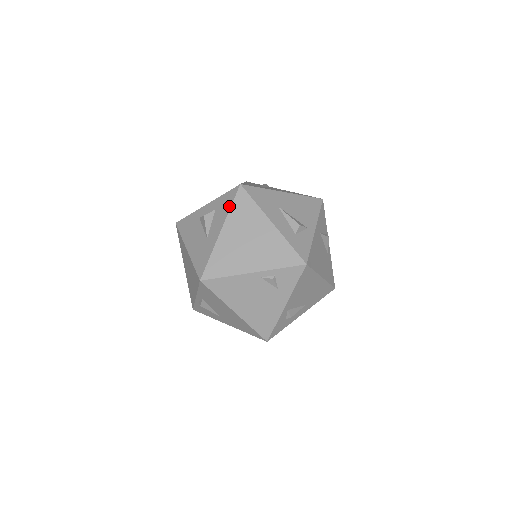
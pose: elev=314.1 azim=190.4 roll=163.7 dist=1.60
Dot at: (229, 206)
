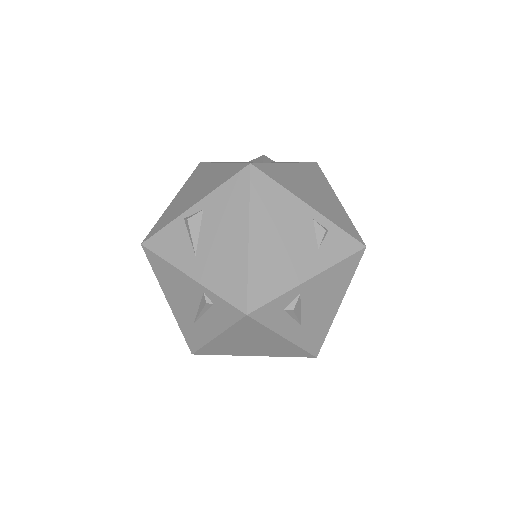
Dot at: (301, 162)
